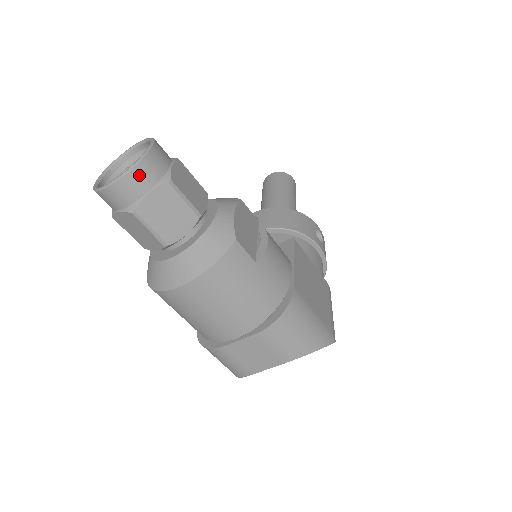
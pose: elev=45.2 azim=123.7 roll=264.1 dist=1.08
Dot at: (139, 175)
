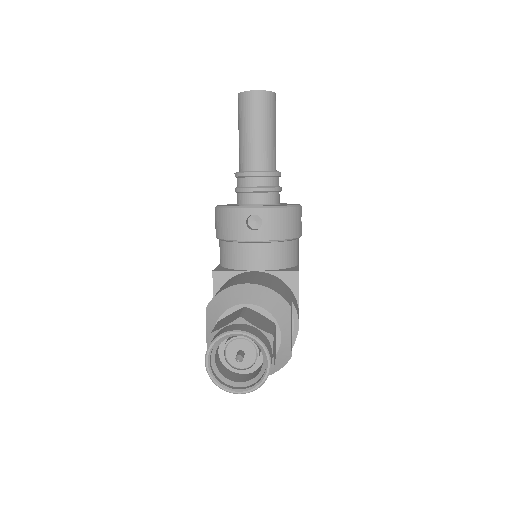
Dot at: (259, 385)
